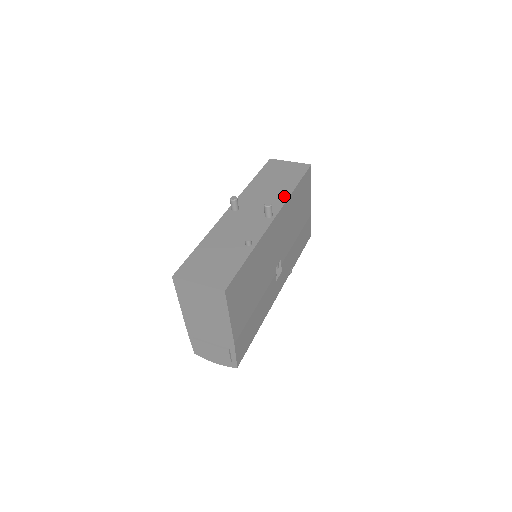
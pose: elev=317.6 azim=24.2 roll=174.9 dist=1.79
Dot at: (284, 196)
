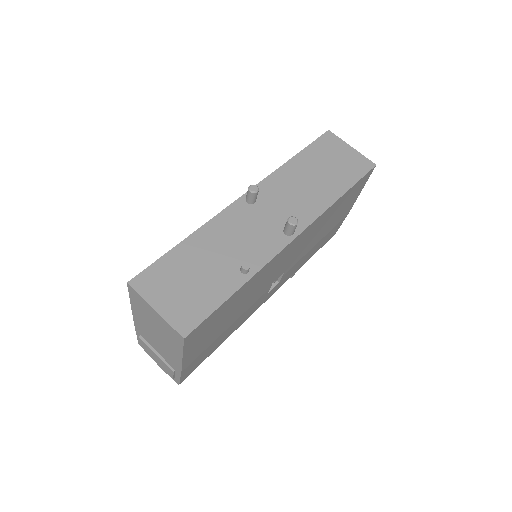
Dot at: (321, 205)
